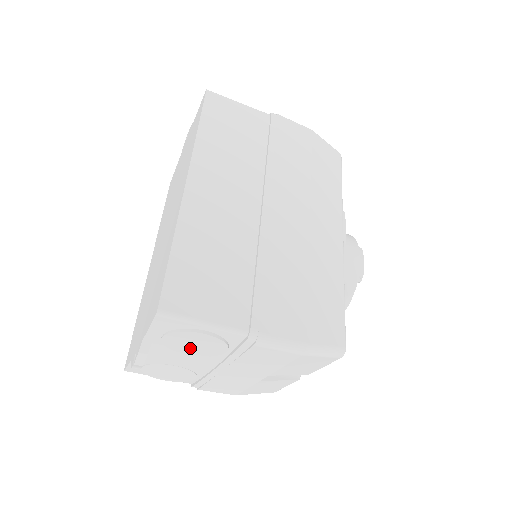
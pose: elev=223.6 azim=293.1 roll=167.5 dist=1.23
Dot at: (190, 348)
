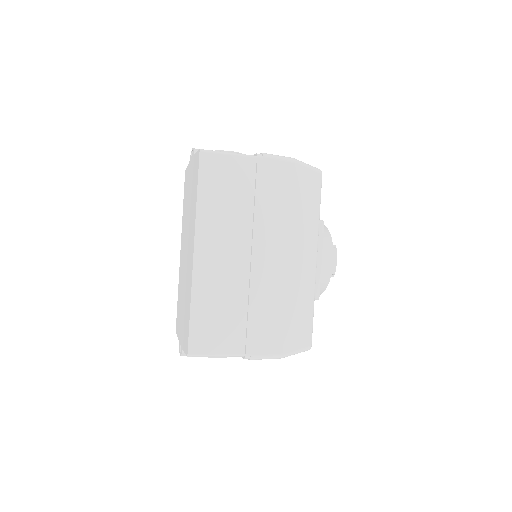
Dot at: occluded
